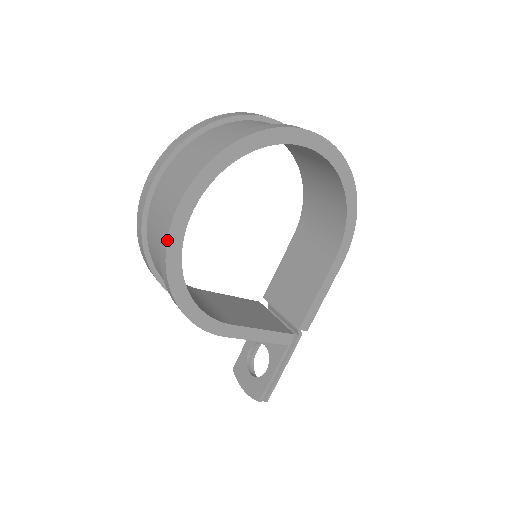
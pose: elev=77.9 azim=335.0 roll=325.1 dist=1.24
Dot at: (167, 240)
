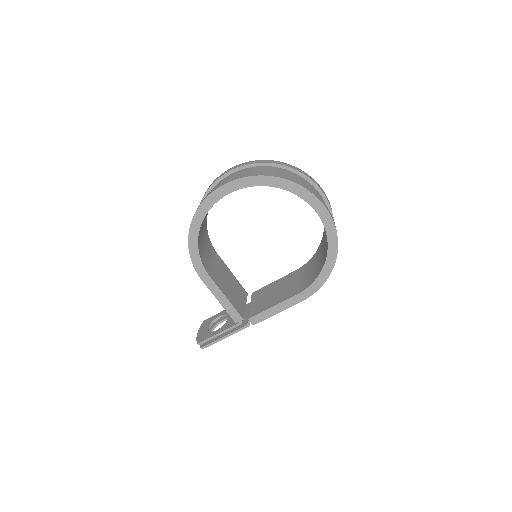
Dot at: (205, 199)
